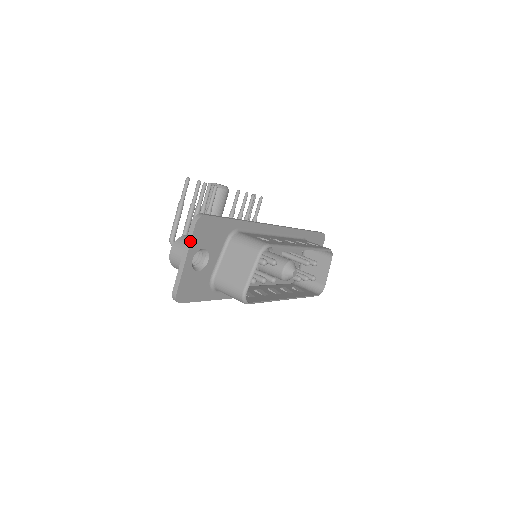
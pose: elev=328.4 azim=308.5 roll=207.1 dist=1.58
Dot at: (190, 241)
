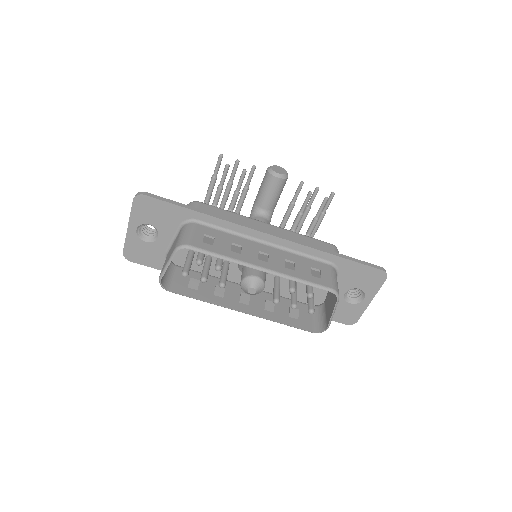
Dot at: (130, 213)
